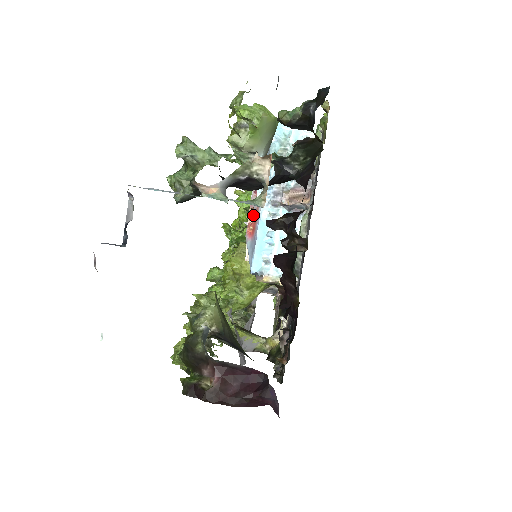
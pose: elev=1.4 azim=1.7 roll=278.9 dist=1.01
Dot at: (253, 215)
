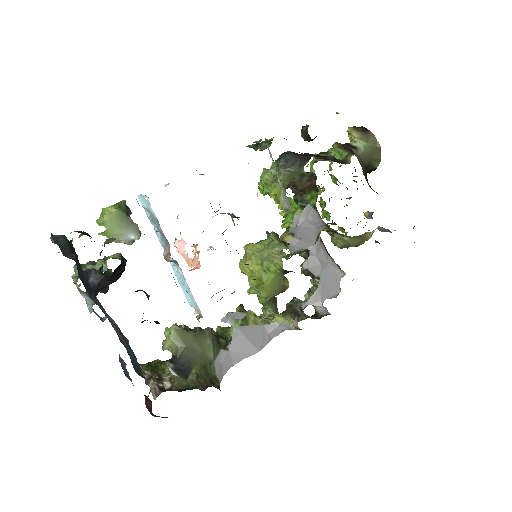
Dot at: (185, 257)
